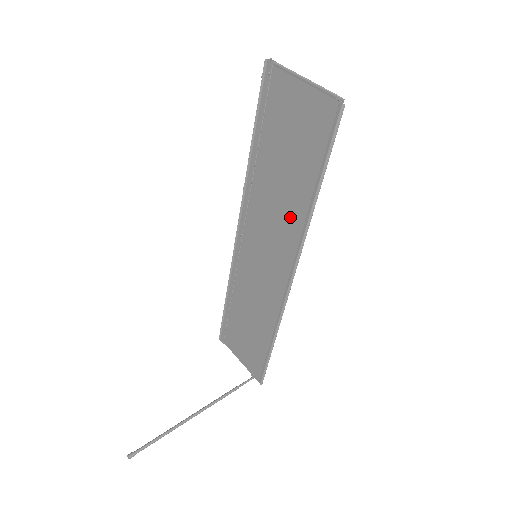
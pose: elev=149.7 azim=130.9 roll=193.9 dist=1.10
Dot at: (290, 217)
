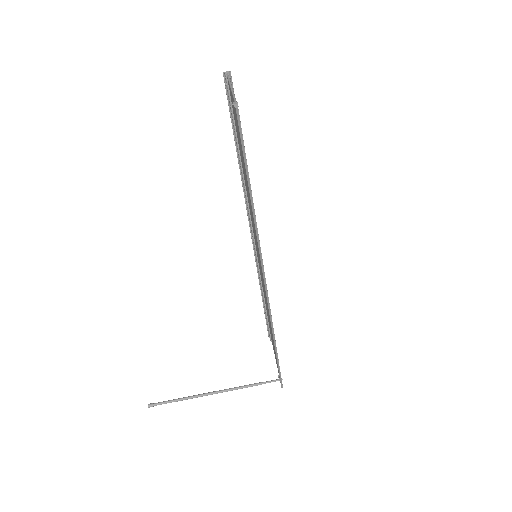
Dot at: occluded
